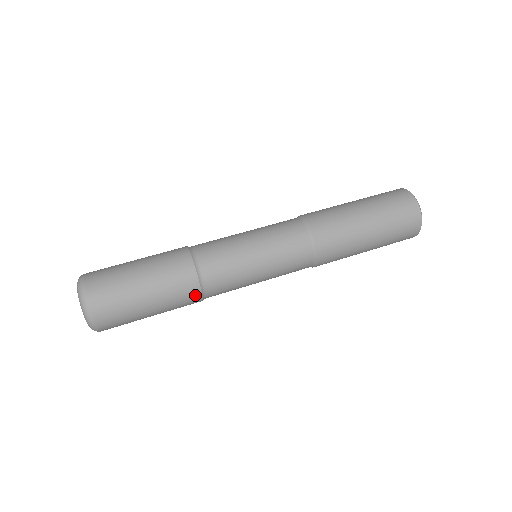
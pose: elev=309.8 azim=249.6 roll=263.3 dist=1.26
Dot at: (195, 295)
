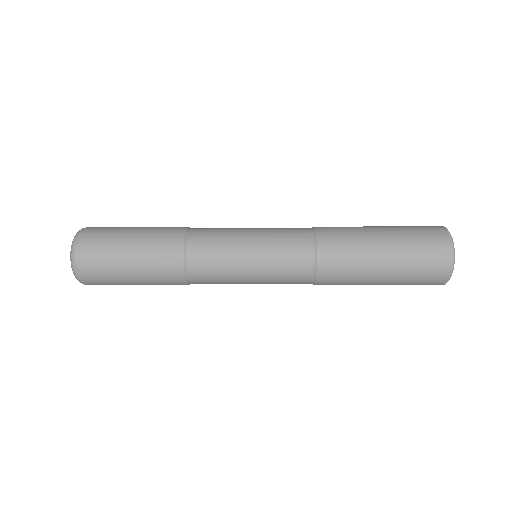
Dot at: (180, 229)
